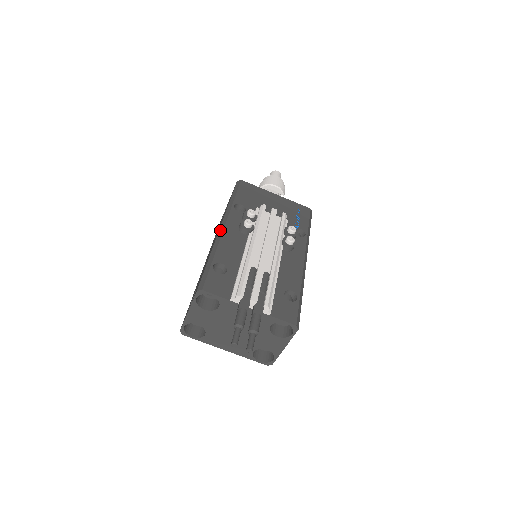
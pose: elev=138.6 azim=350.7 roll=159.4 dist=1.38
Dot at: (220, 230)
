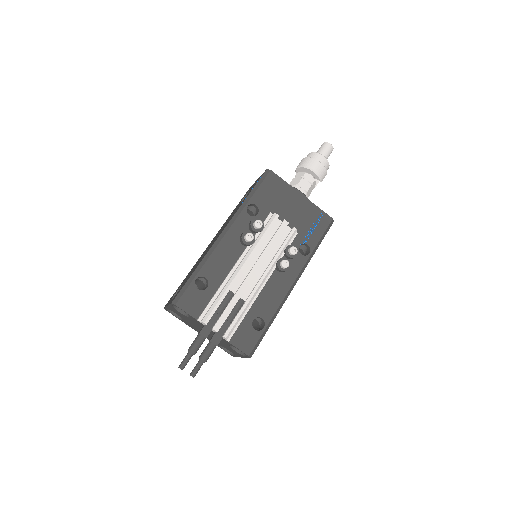
Dot at: (221, 235)
